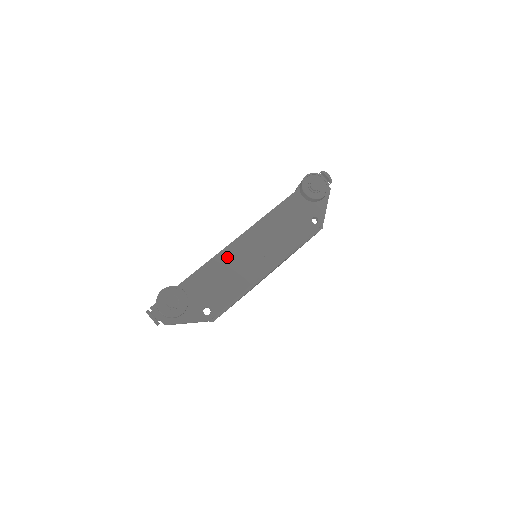
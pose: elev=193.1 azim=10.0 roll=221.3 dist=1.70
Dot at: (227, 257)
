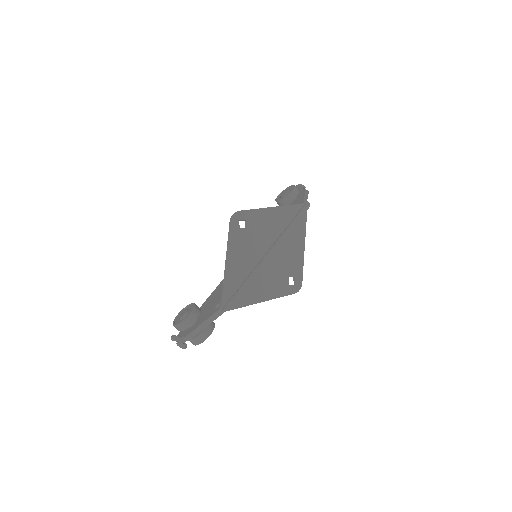
Dot at: occluded
